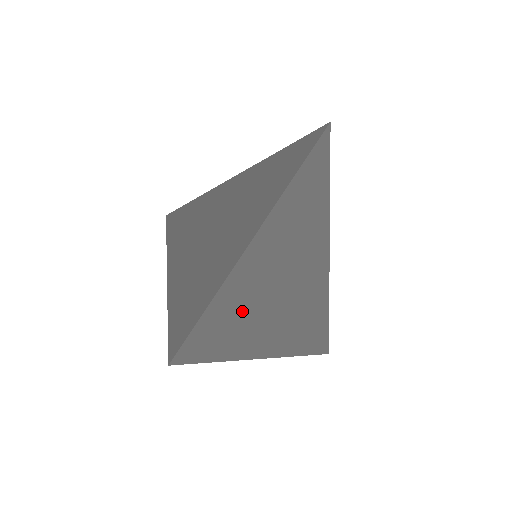
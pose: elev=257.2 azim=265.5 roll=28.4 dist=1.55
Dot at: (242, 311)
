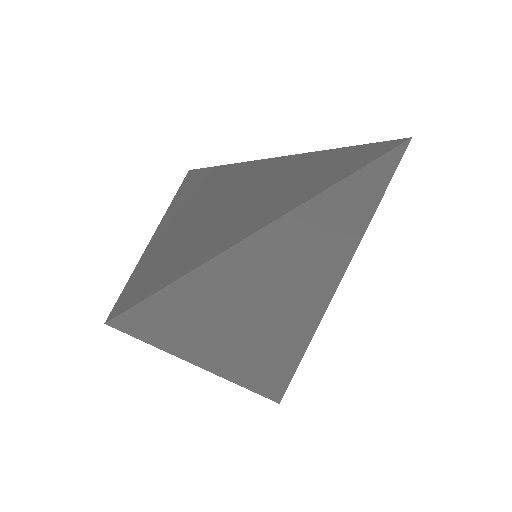
Dot at: (209, 306)
